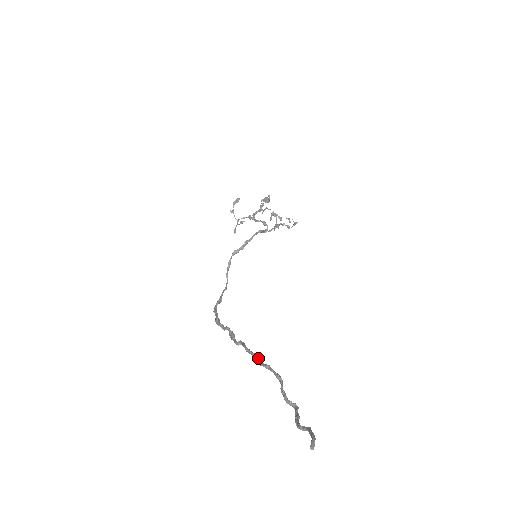
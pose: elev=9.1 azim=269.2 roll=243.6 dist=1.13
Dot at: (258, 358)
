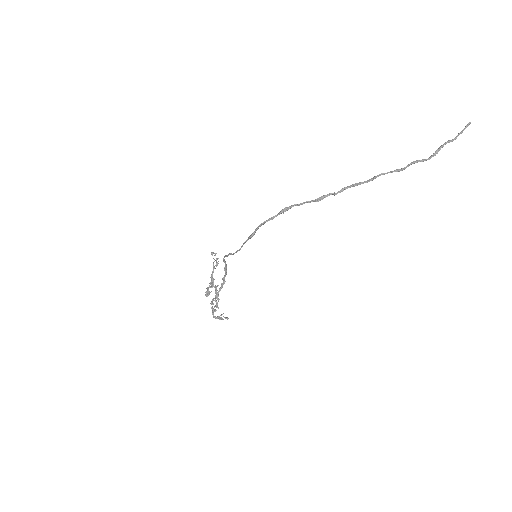
Dot at: (370, 179)
